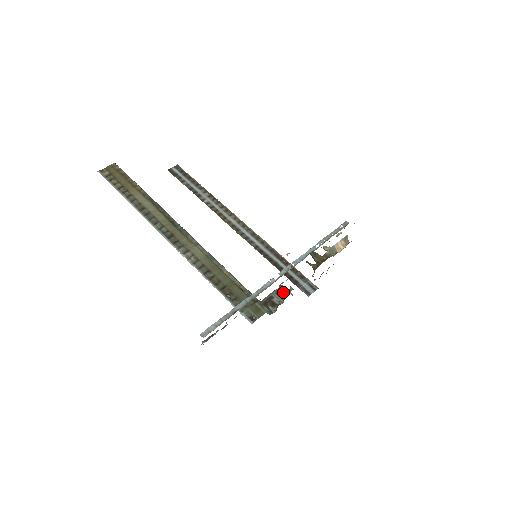
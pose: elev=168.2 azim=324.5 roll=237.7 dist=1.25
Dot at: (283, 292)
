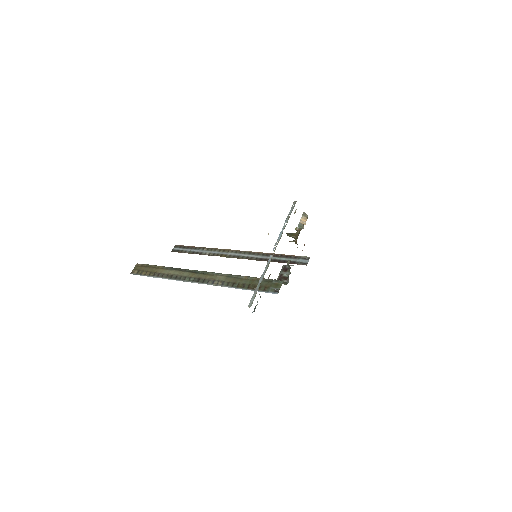
Dot at: (287, 268)
